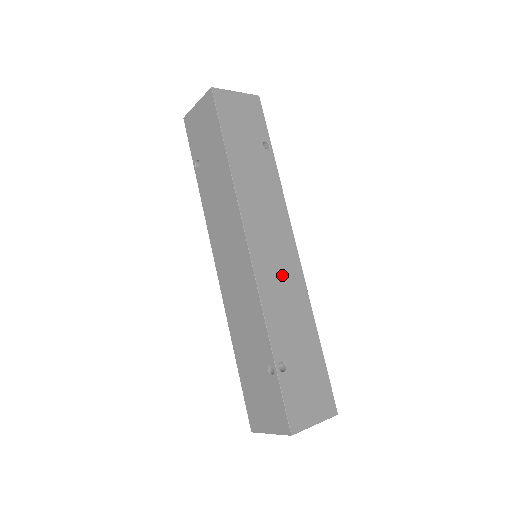
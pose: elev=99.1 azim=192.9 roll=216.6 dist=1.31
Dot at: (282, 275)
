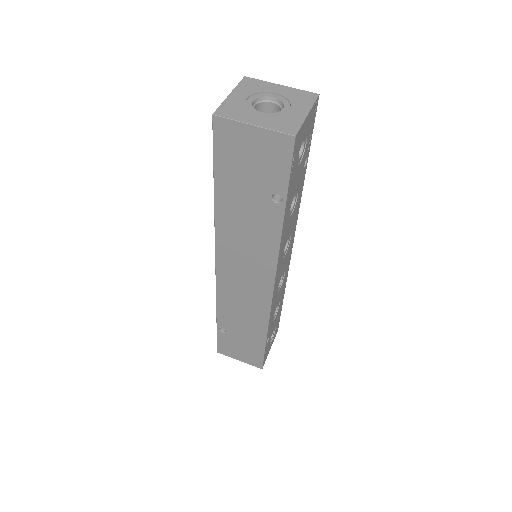
Dot at: (245, 295)
